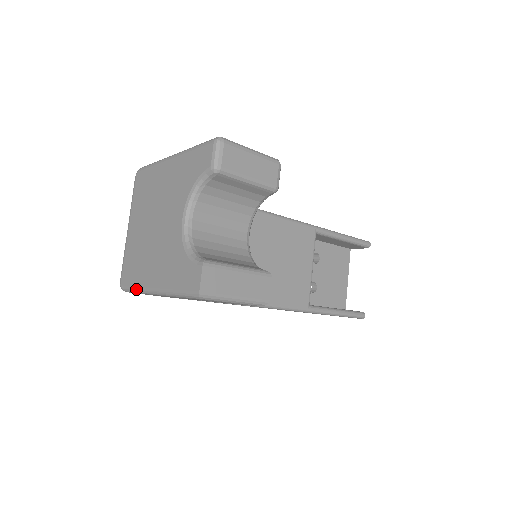
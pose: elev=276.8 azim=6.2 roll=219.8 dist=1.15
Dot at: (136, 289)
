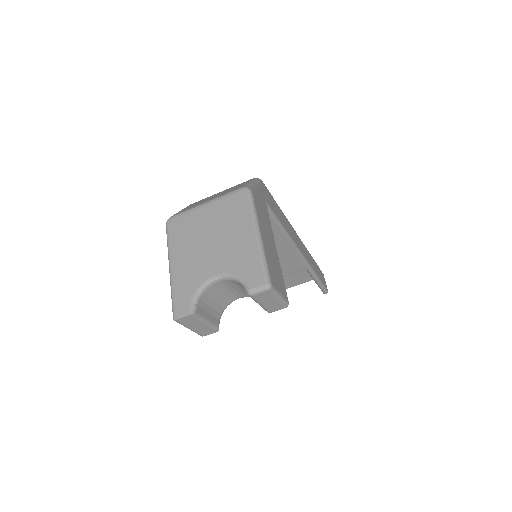
Dot at: (168, 244)
